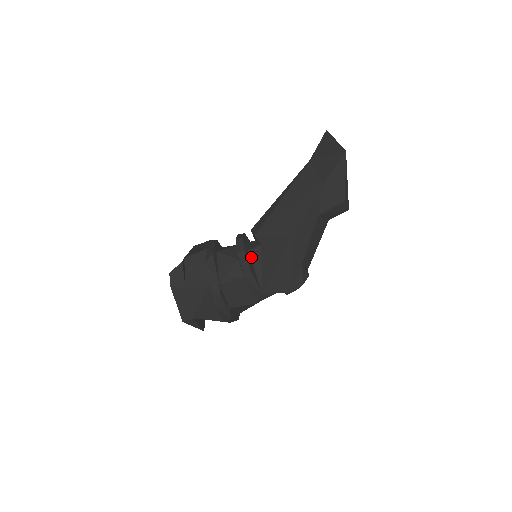
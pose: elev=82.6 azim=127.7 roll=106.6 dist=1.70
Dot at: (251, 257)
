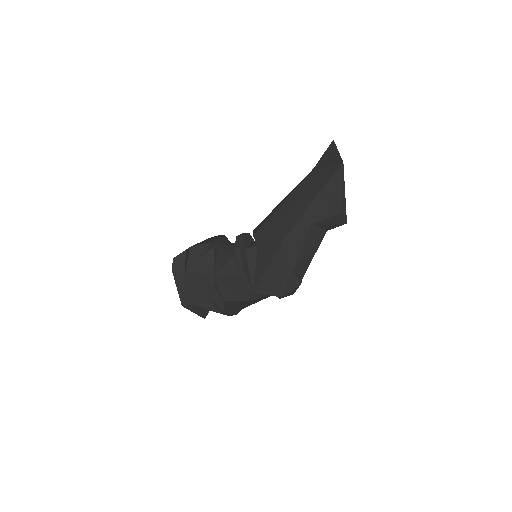
Dot at: (247, 256)
